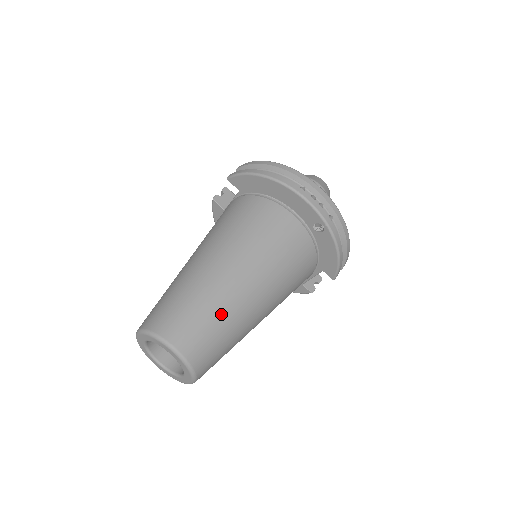
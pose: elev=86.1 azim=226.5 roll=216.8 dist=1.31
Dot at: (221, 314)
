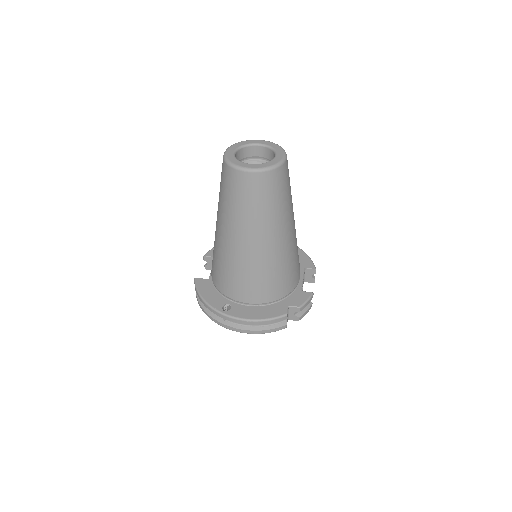
Dot at: occluded
